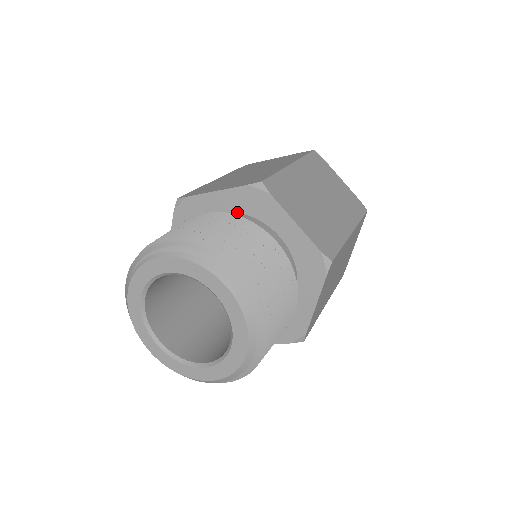
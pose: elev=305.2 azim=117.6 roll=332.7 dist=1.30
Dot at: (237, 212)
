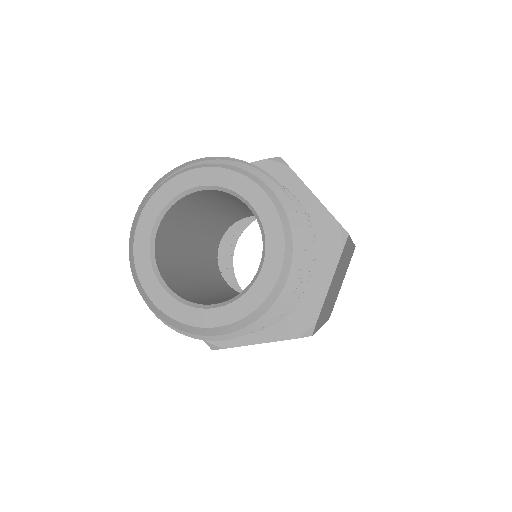
Dot at: occluded
